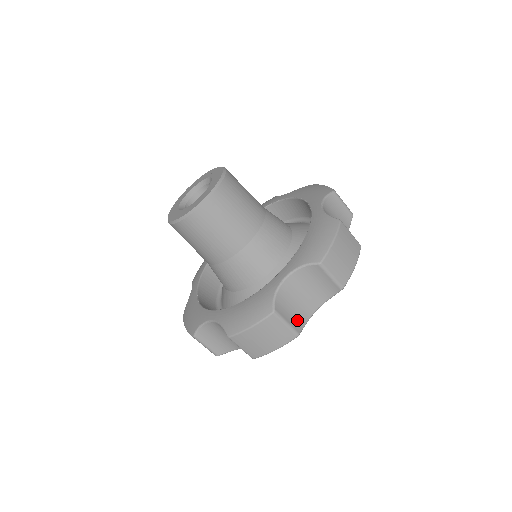
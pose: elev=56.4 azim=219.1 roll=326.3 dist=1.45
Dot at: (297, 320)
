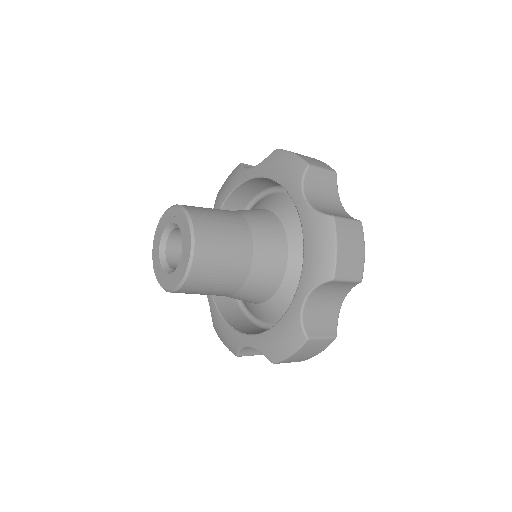
Dot at: (329, 325)
